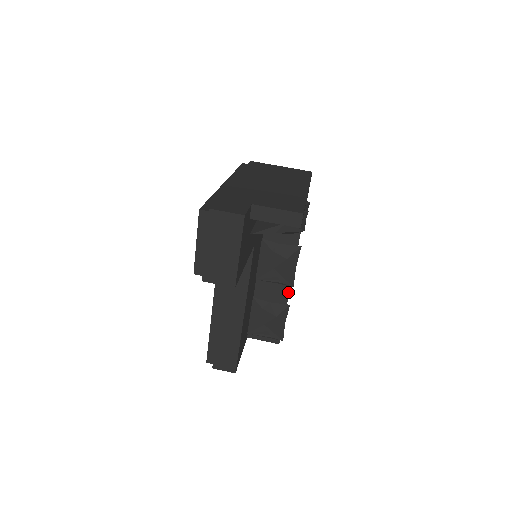
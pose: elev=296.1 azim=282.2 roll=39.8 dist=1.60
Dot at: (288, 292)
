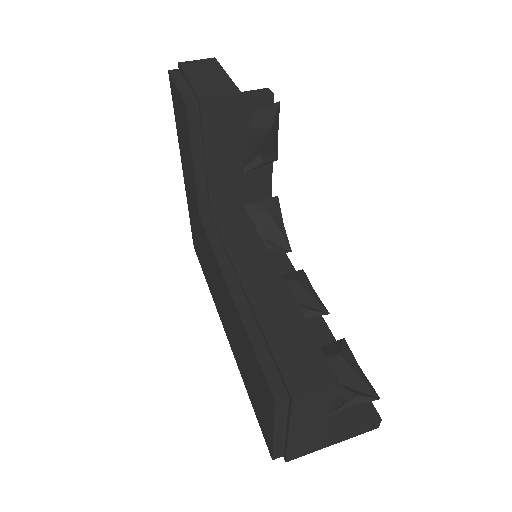
Dot at: (329, 332)
